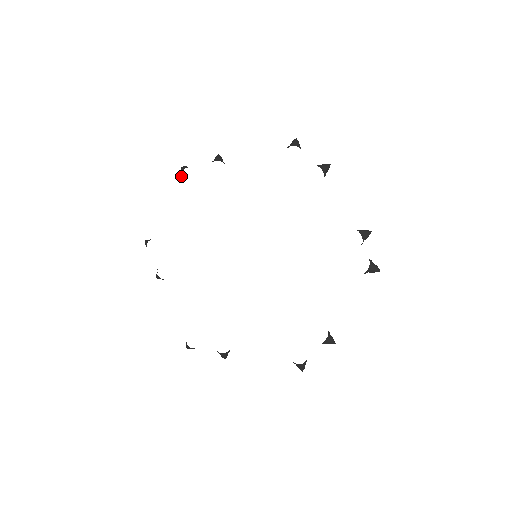
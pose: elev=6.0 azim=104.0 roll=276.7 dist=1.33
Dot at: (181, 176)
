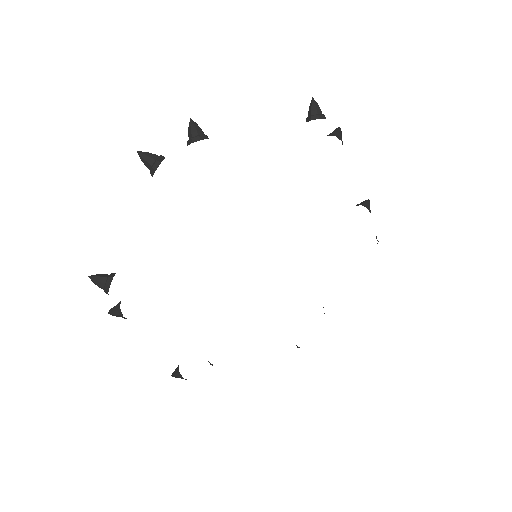
Dot at: occluded
